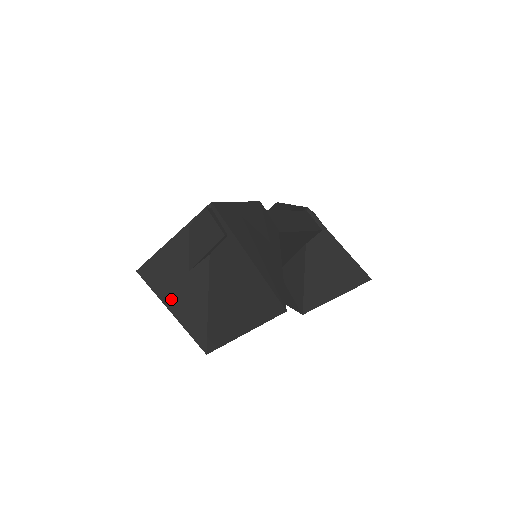
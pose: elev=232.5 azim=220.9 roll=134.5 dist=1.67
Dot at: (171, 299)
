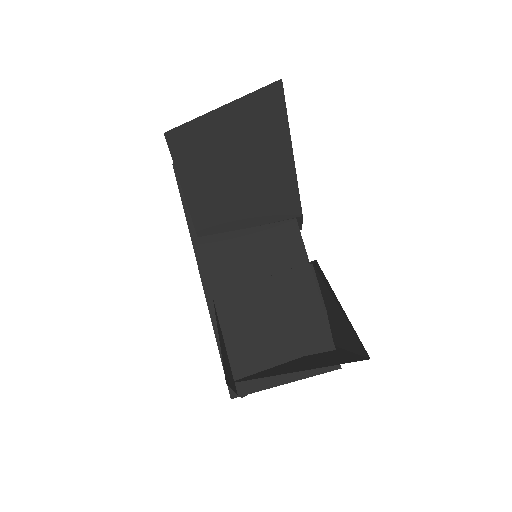
Dot at: occluded
